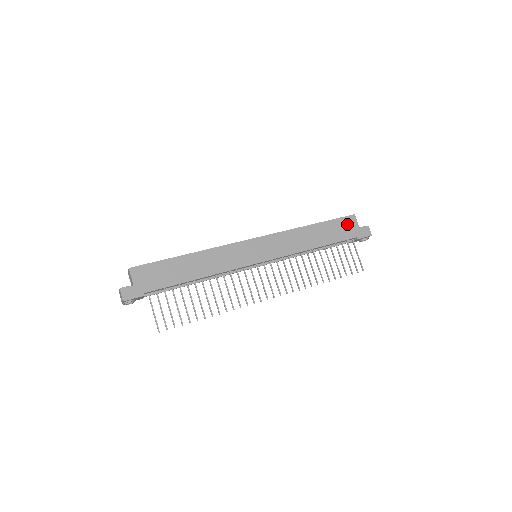
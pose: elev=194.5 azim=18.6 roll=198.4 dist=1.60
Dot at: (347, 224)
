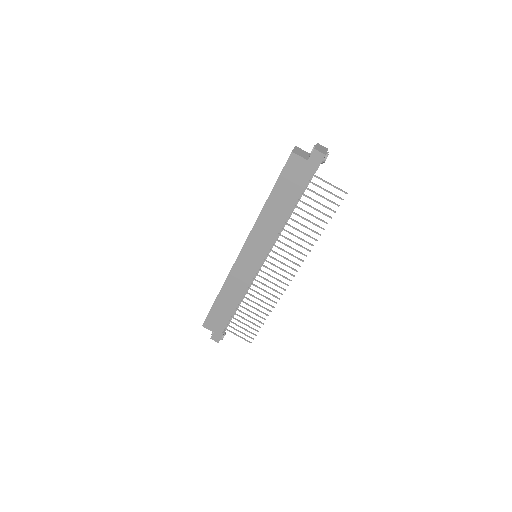
Dot at: (293, 169)
